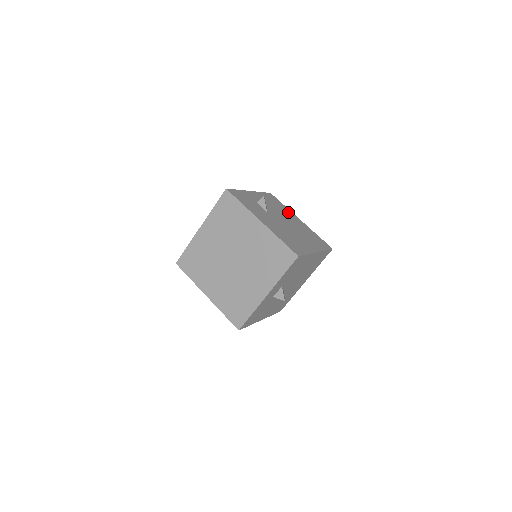
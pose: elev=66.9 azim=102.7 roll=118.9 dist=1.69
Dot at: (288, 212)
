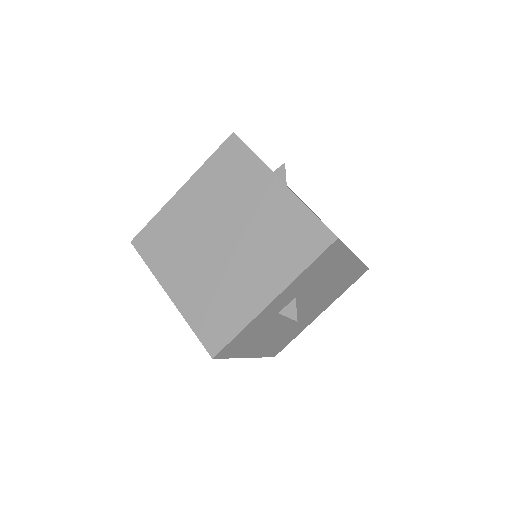
Dot at: occluded
